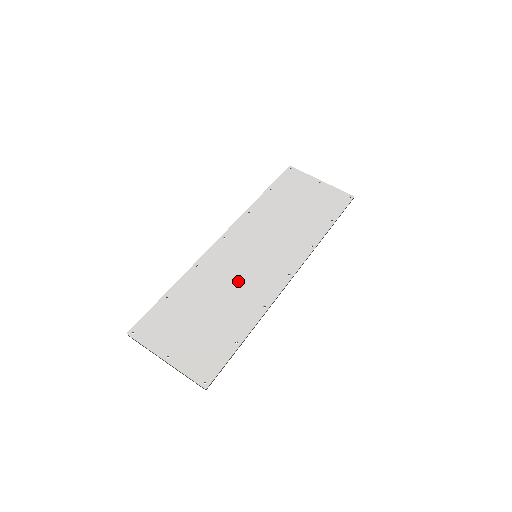
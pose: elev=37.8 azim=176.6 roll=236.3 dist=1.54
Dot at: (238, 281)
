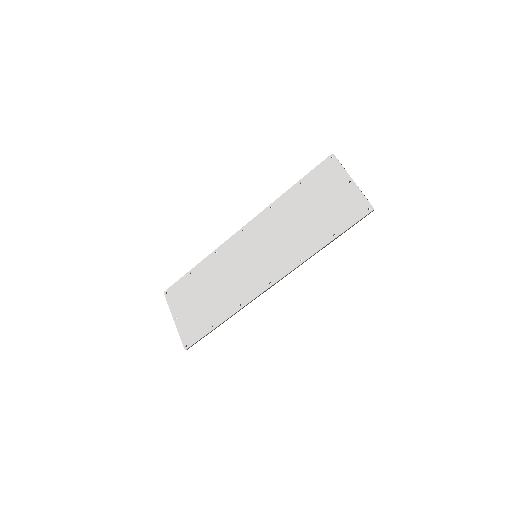
Dot at: (234, 276)
